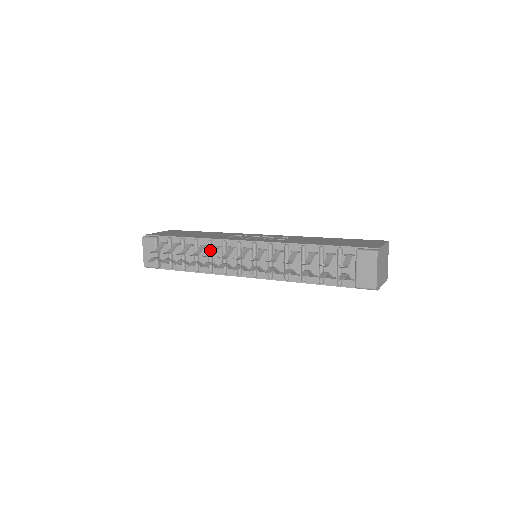
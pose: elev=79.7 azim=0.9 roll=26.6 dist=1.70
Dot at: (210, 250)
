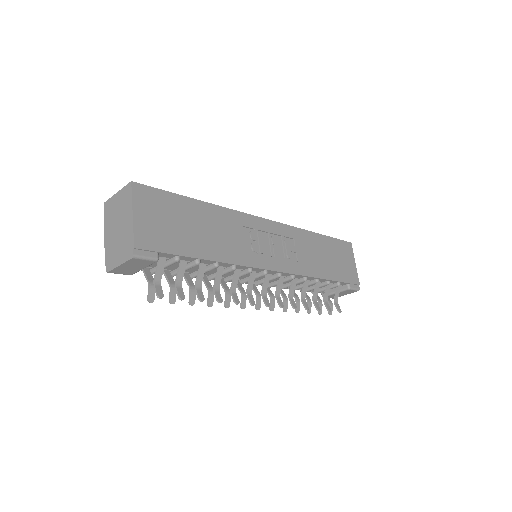
Dot at: occluded
